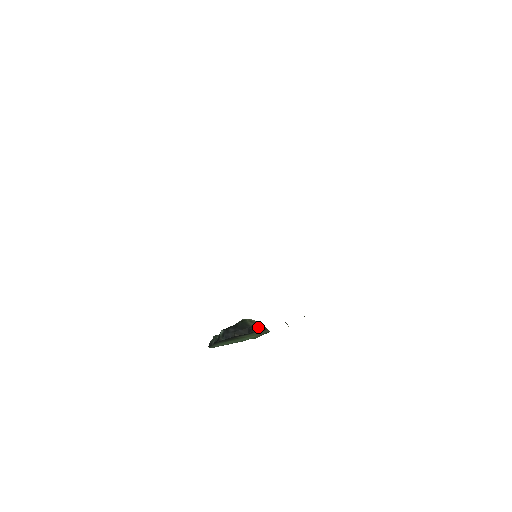
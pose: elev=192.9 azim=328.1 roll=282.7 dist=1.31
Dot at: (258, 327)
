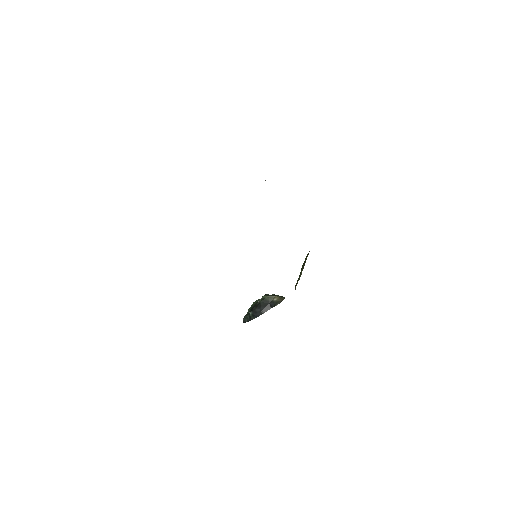
Dot at: (277, 301)
